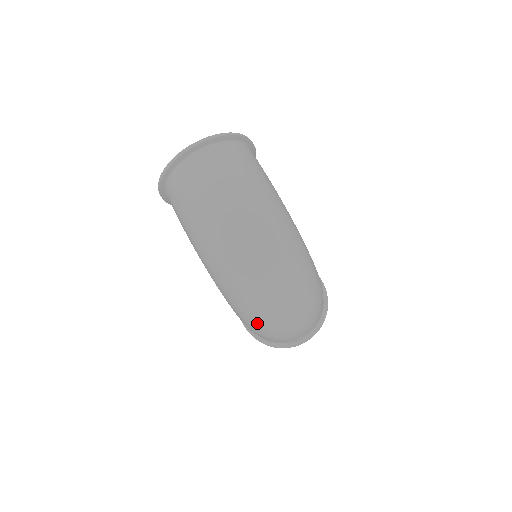
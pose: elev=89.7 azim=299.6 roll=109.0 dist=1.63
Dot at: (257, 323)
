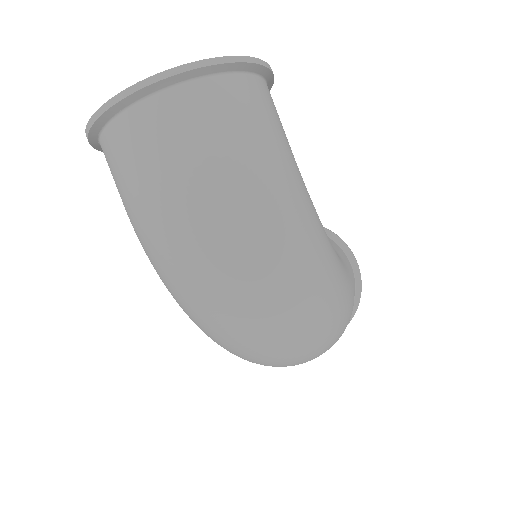
Dot at: occluded
